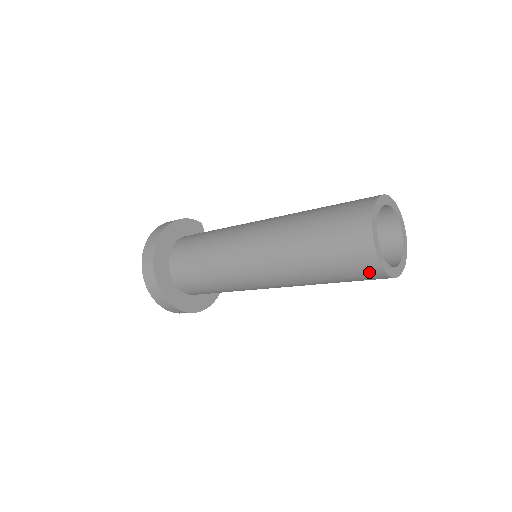
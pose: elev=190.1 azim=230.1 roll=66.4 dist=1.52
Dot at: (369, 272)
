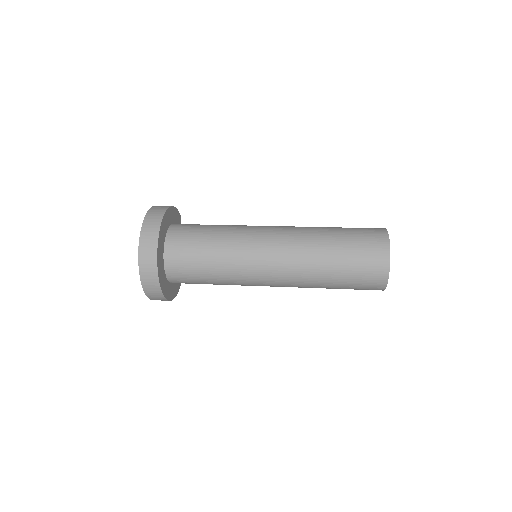
Dot at: (375, 283)
